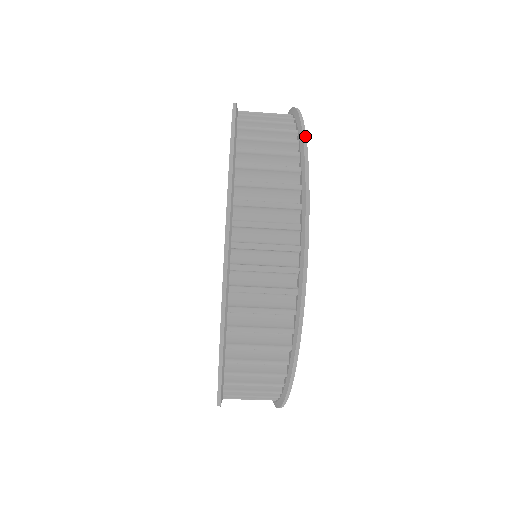
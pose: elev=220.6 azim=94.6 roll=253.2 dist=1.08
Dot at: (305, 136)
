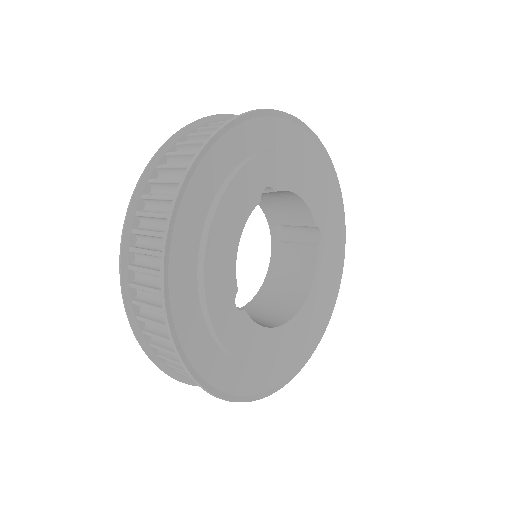
Dot at: (213, 134)
